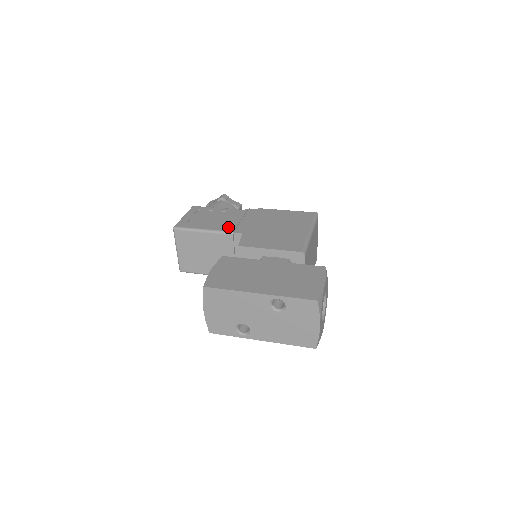
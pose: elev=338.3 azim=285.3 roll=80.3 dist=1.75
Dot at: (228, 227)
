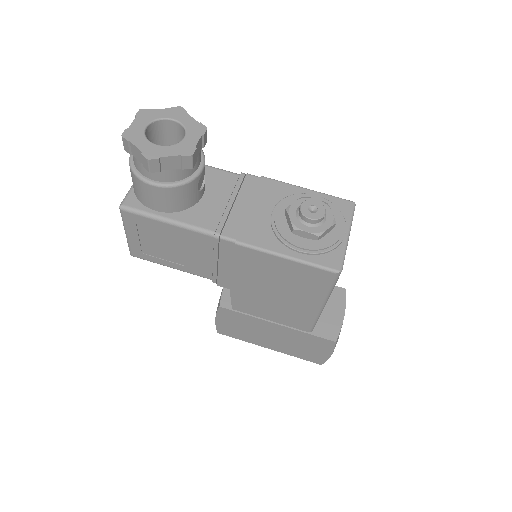
Dot at: (205, 272)
